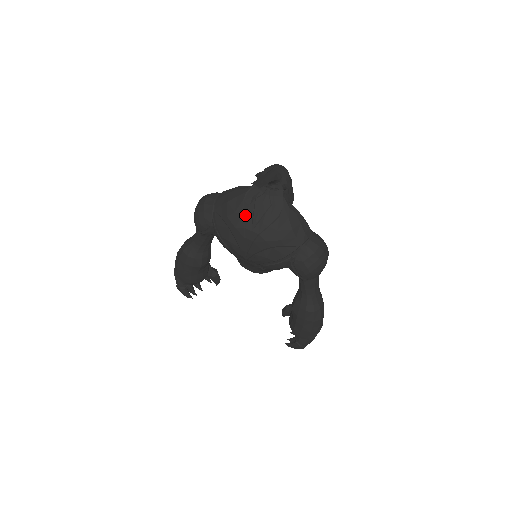
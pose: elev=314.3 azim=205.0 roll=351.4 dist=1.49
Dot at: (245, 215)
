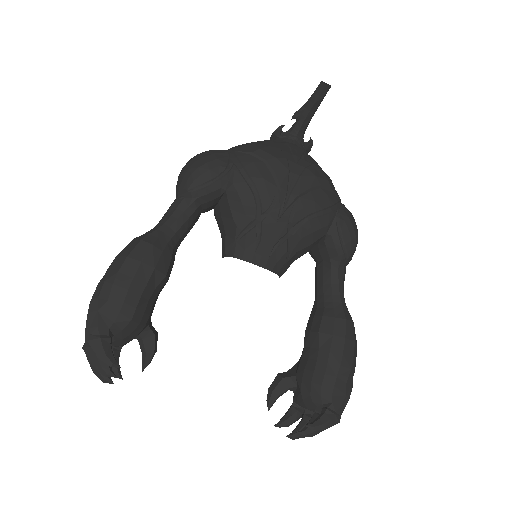
Dot at: (283, 150)
